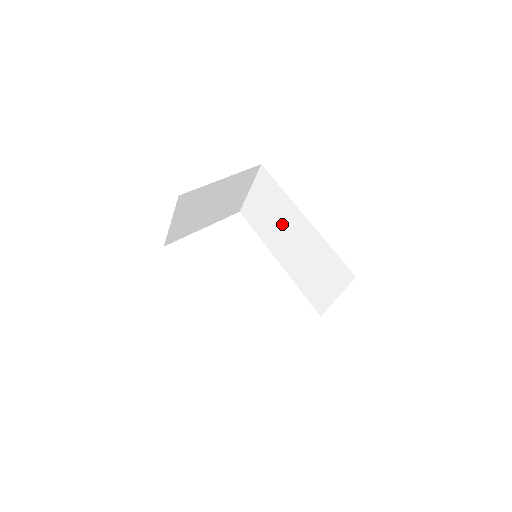
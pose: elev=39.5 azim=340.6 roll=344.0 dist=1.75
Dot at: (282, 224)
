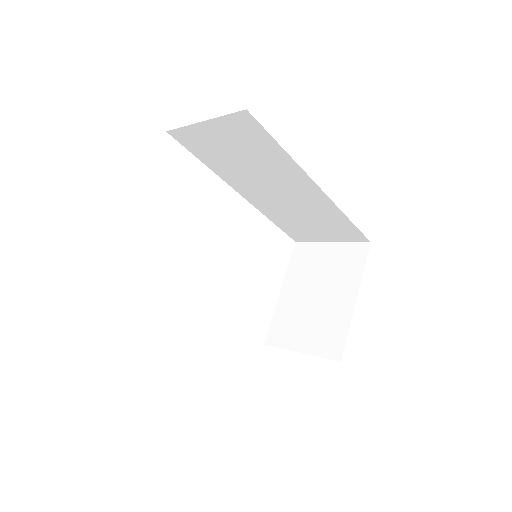
Dot at: (266, 176)
